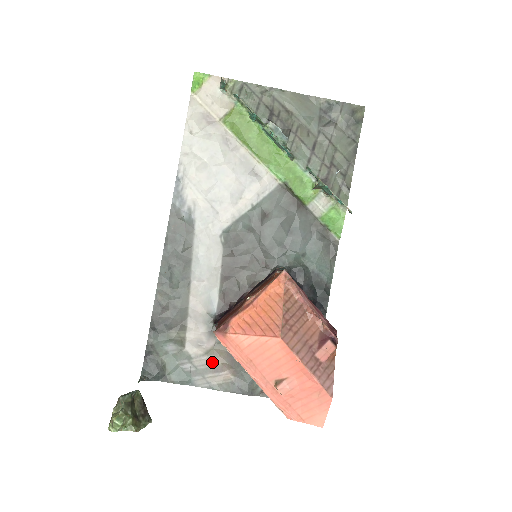
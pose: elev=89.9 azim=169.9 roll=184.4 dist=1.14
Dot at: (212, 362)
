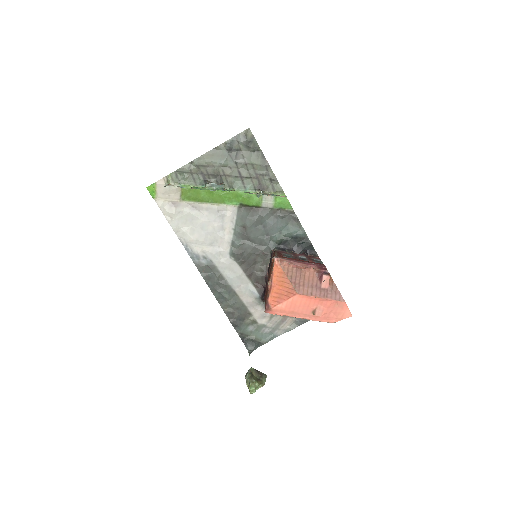
Dot at: (277, 319)
